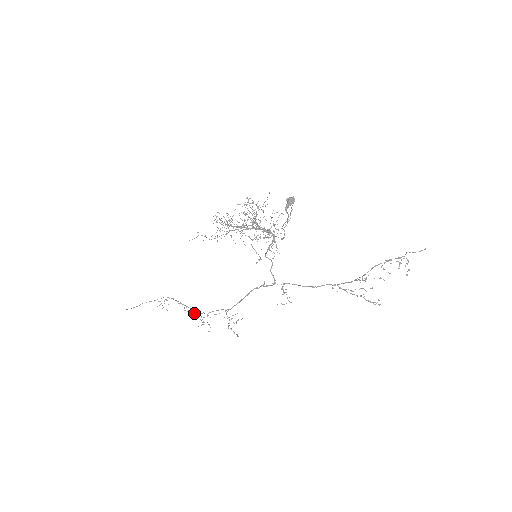
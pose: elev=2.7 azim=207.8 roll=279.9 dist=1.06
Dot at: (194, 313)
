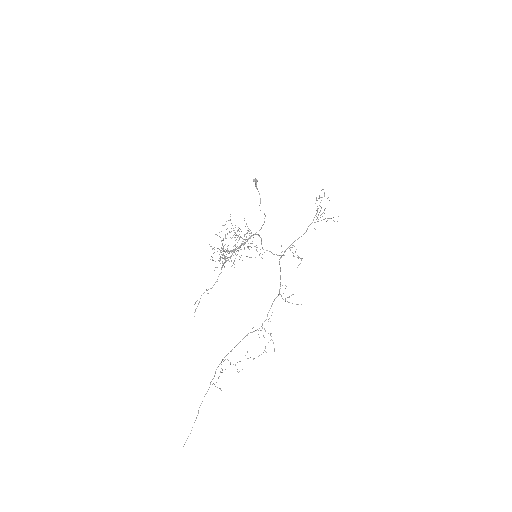
Dot at: occluded
